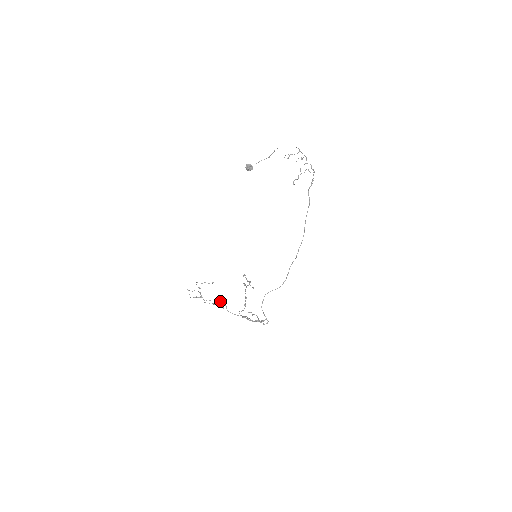
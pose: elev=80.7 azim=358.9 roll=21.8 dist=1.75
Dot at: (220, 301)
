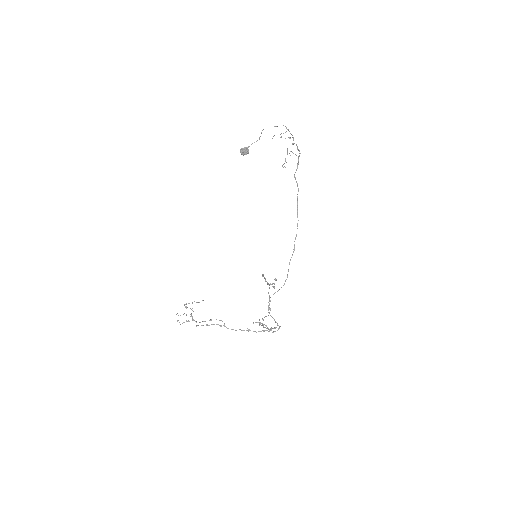
Dot at: (216, 319)
